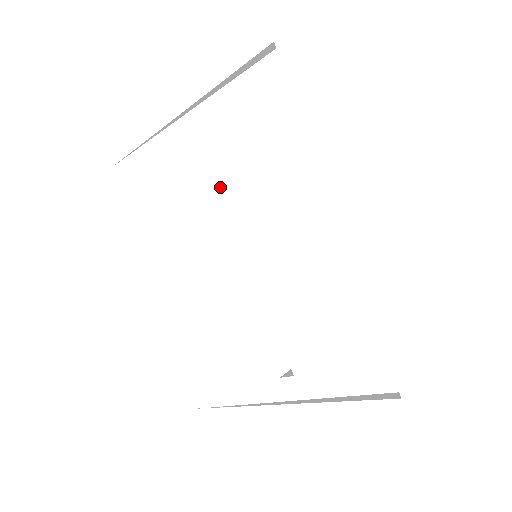
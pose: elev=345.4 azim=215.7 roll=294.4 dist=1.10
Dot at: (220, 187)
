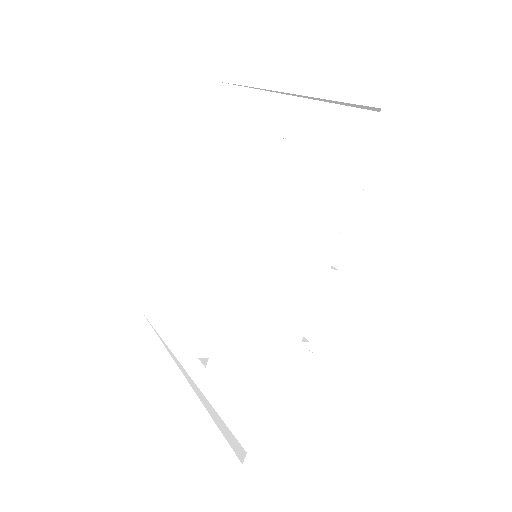
Dot at: (264, 182)
